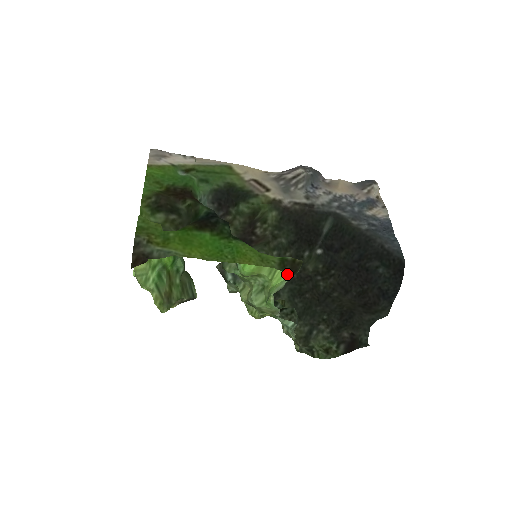
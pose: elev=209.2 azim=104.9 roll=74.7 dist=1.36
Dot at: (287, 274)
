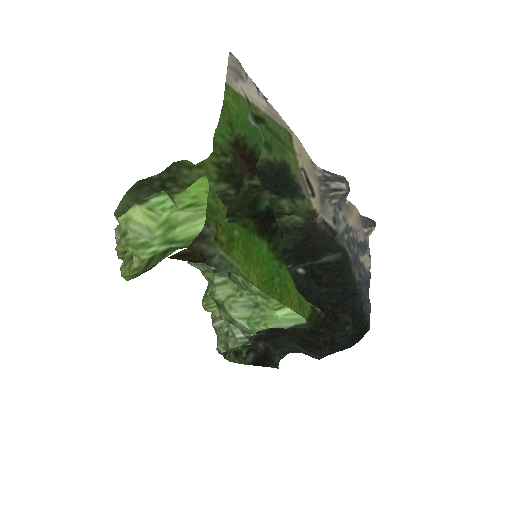
Dot at: (297, 315)
